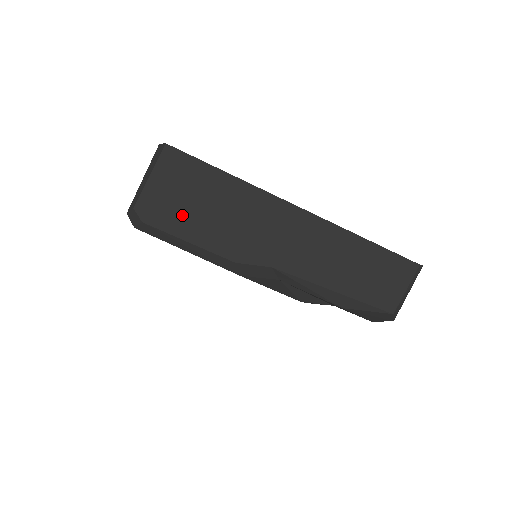
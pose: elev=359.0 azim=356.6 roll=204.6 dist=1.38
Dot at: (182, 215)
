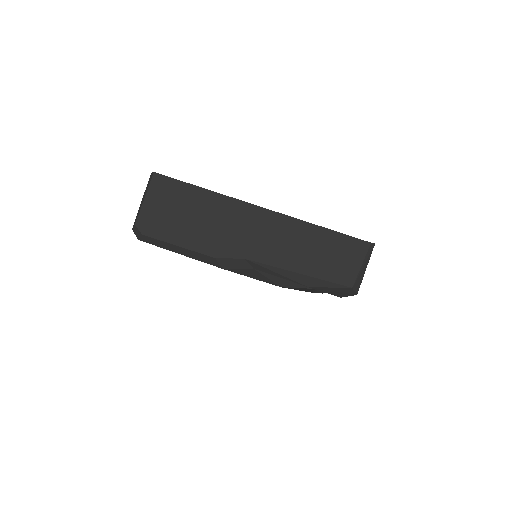
Dot at: (171, 225)
